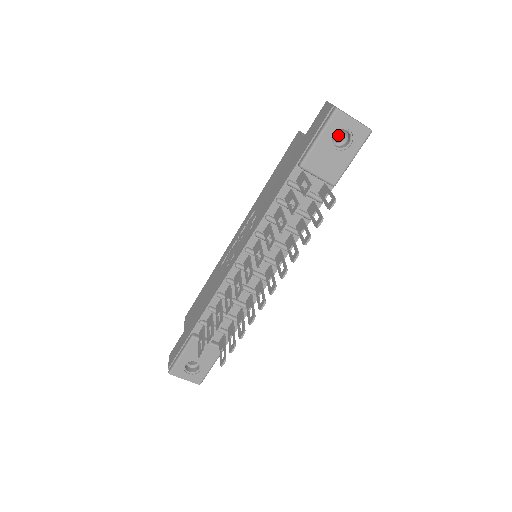
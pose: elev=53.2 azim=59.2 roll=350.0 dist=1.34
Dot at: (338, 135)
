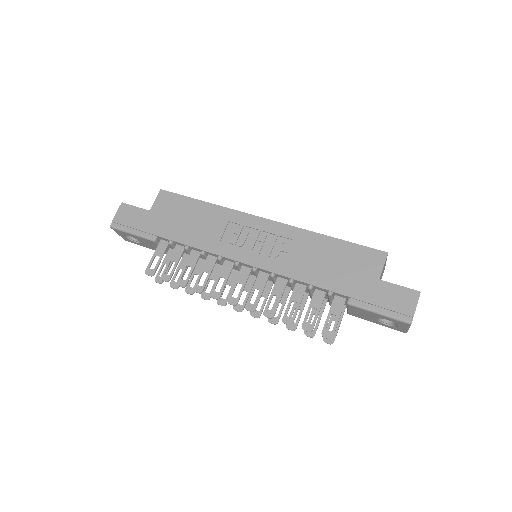
Dot at: occluded
